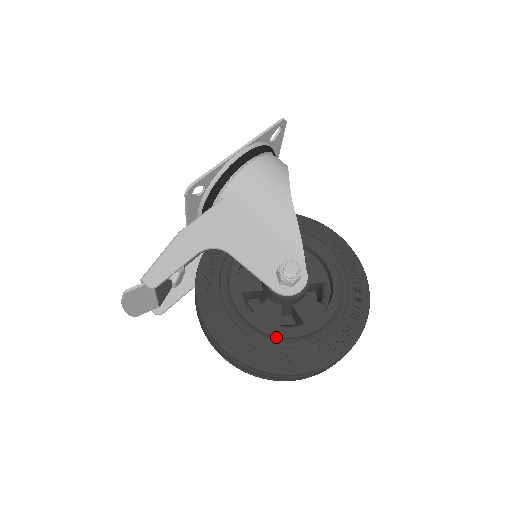
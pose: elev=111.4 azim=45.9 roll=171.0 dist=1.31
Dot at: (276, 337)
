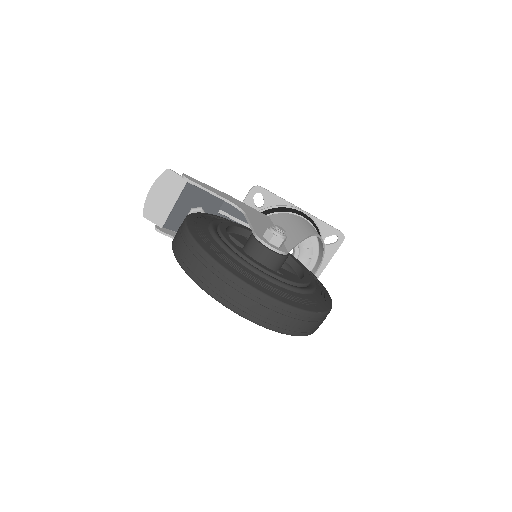
Dot at: (227, 245)
